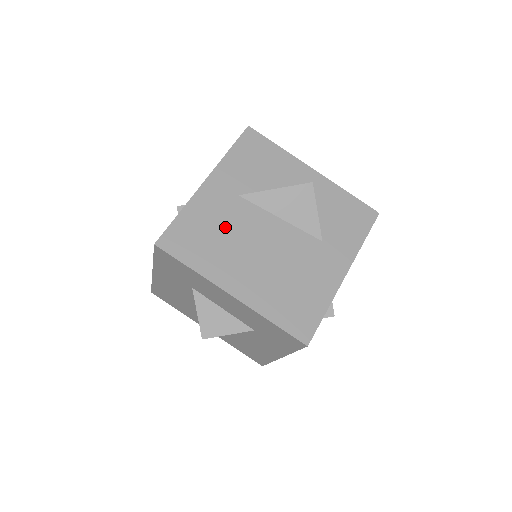
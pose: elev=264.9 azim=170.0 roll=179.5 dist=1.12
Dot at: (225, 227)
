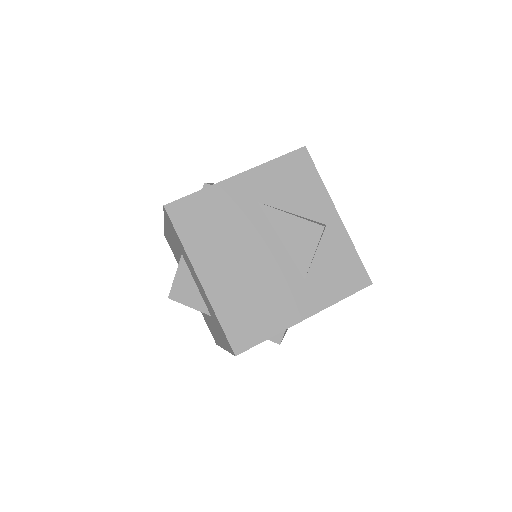
Dot at: (229, 223)
